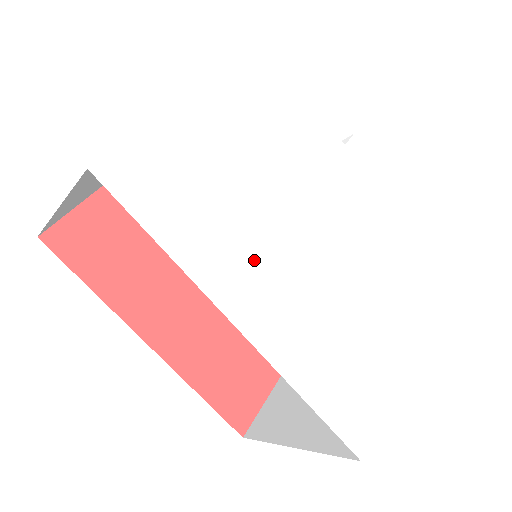
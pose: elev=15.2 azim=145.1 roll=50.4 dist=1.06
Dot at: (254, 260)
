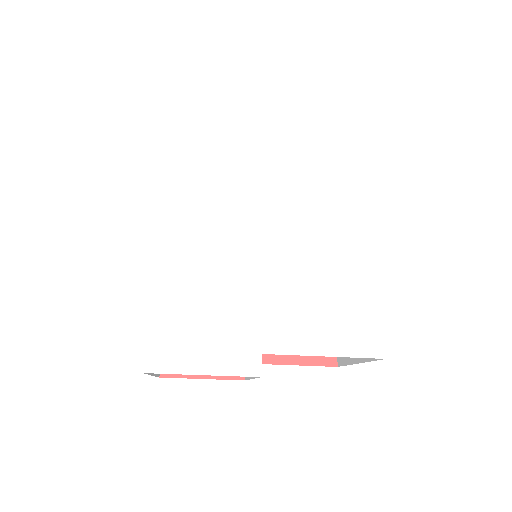
Dot at: (207, 205)
